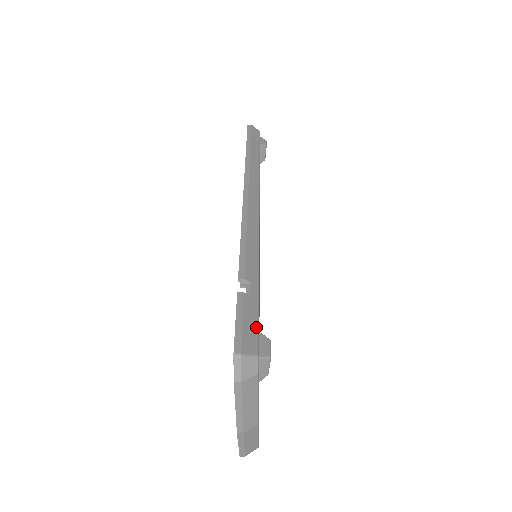
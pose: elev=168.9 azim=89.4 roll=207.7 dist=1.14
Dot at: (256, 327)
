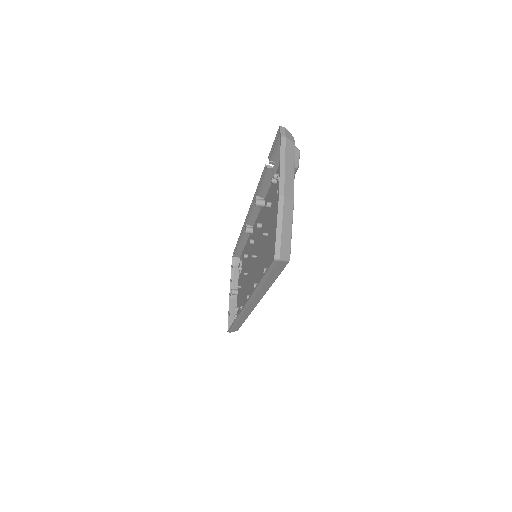
Dot at: occluded
